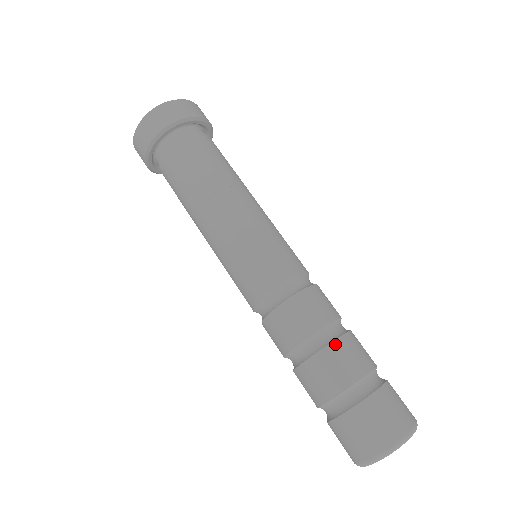
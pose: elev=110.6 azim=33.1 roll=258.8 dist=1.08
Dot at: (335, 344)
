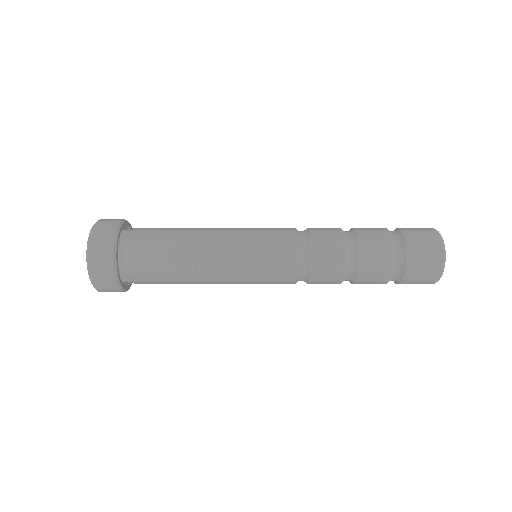
Dot at: (359, 237)
